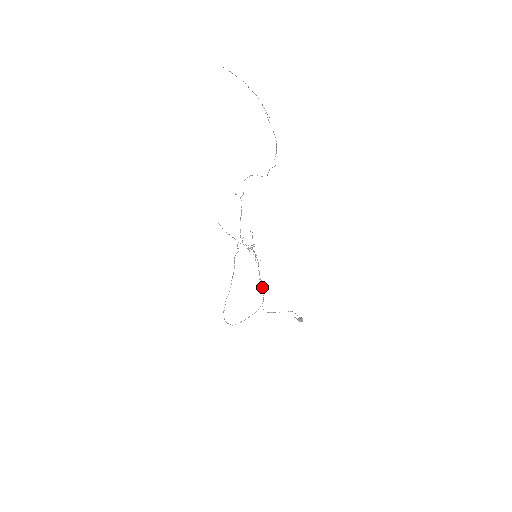
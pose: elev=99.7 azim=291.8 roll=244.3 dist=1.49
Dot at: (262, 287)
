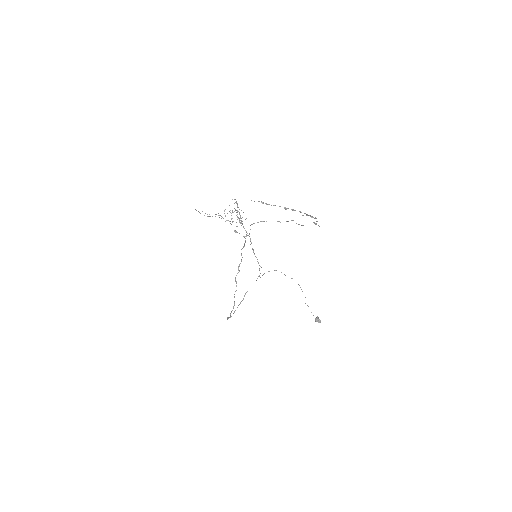
Dot at: (258, 263)
